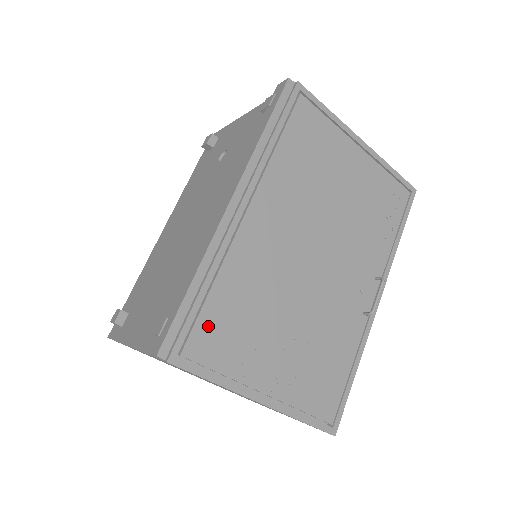
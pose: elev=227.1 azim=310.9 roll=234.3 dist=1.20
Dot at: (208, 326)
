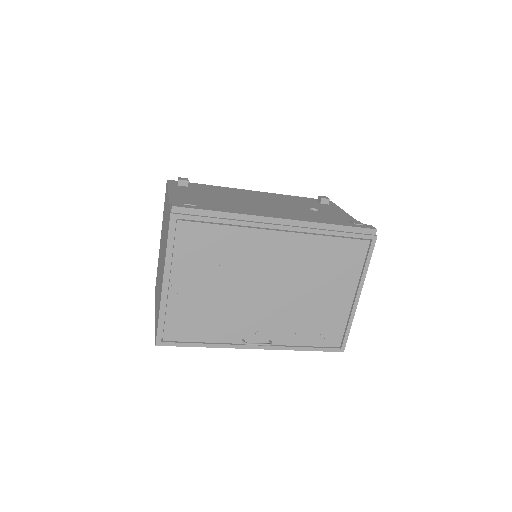
Dot at: (200, 231)
